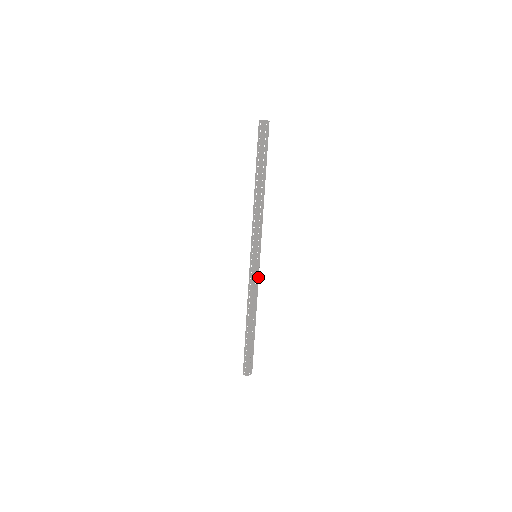
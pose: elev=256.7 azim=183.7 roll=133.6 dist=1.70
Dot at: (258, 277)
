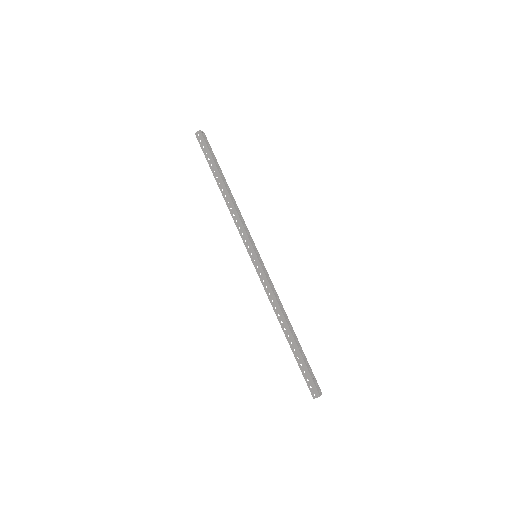
Dot at: (269, 277)
